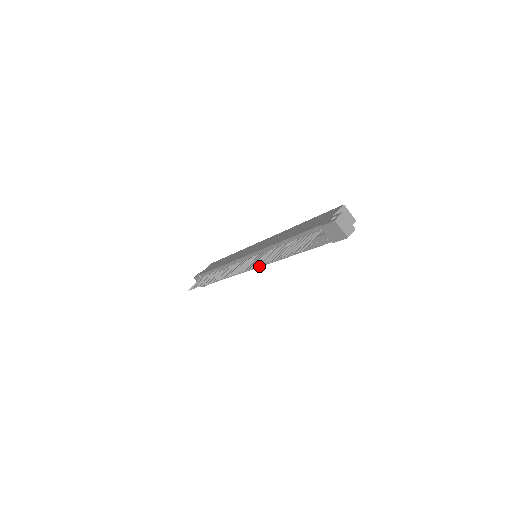
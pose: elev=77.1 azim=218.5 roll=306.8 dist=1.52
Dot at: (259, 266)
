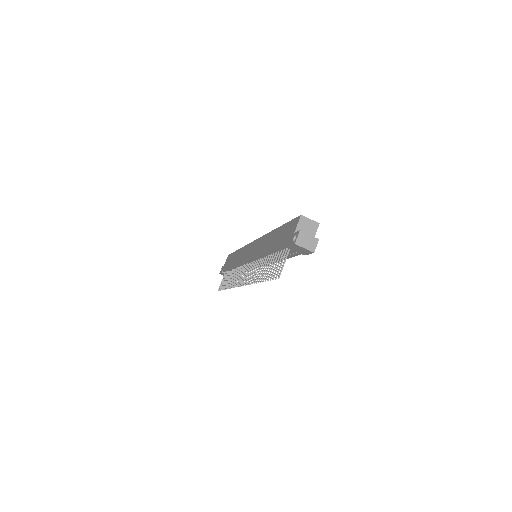
Dot at: occluded
